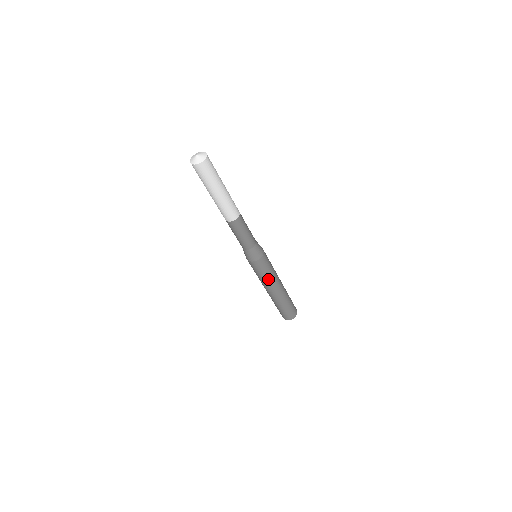
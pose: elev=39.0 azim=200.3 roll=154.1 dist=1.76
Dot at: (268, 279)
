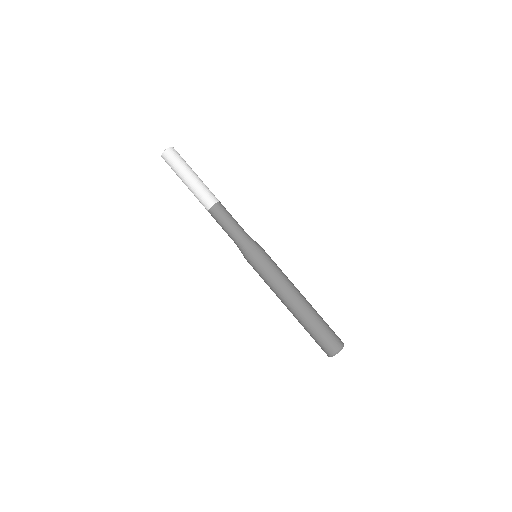
Dot at: (272, 284)
